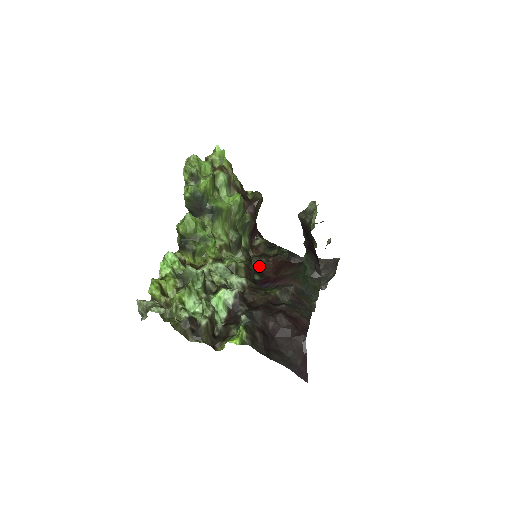
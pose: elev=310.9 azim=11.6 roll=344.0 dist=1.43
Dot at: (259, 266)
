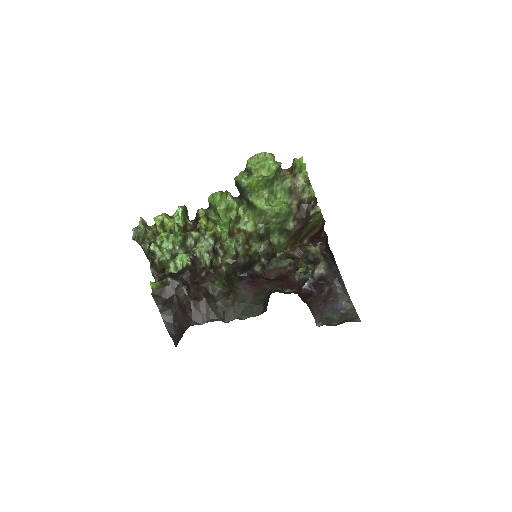
Dot at: occluded
